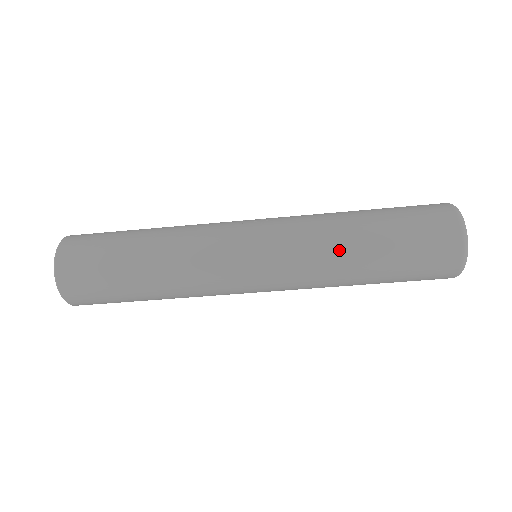
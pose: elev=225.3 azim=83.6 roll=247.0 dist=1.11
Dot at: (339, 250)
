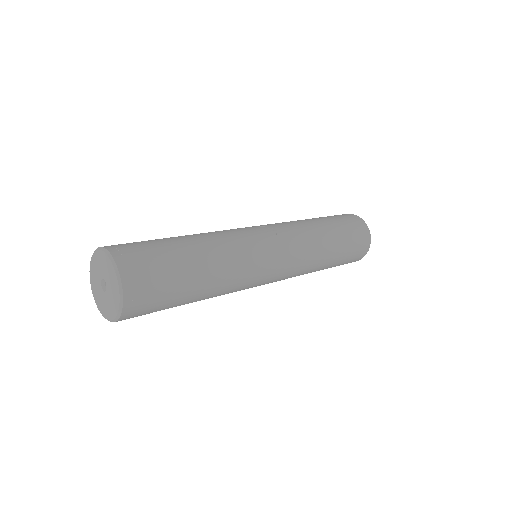
Dot at: (321, 254)
